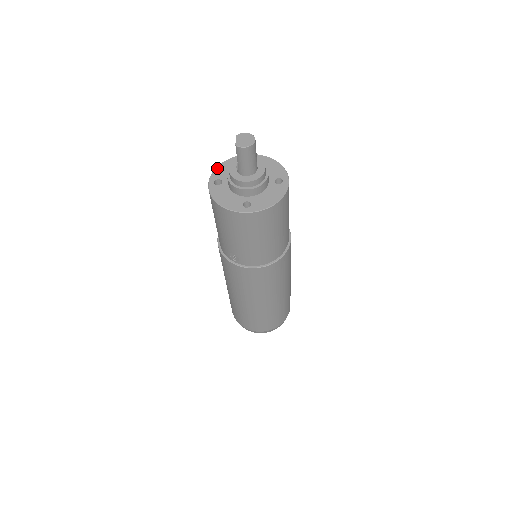
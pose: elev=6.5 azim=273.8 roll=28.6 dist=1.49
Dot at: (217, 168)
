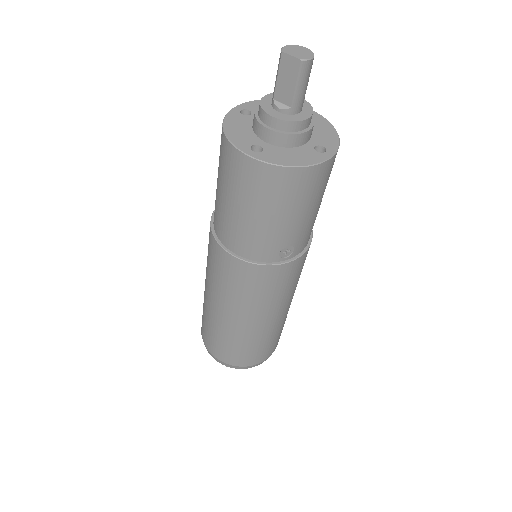
Dot at: (229, 137)
